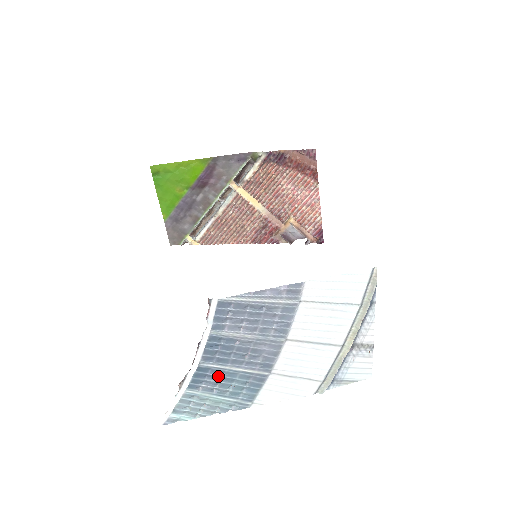
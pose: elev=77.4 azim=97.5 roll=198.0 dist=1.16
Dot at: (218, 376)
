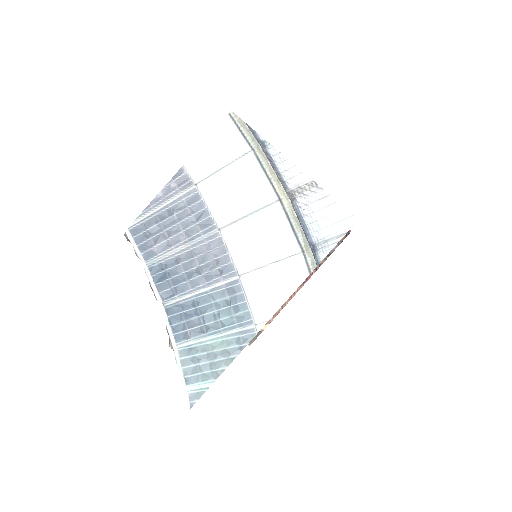
Dot at: (192, 310)
